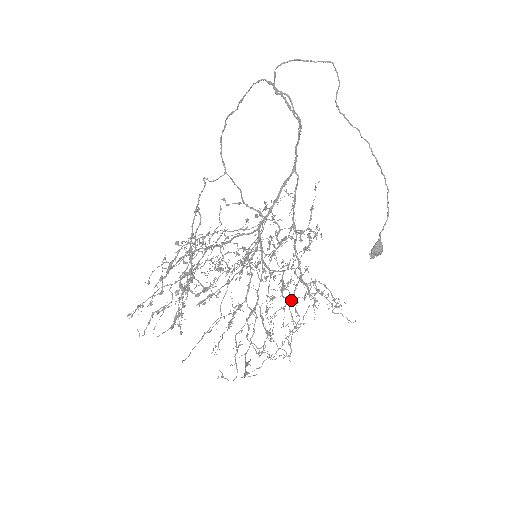
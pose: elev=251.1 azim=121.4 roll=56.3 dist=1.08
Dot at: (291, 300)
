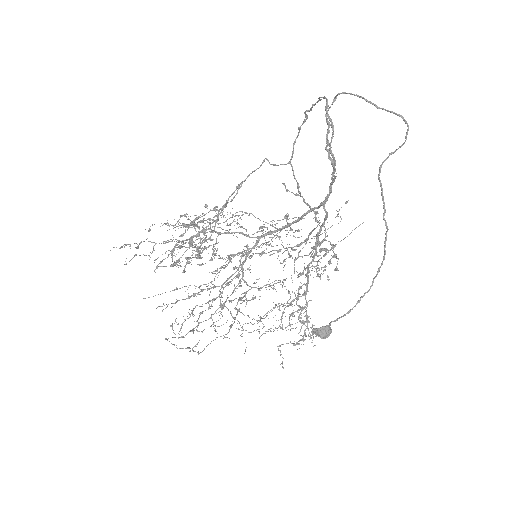
Dot at: (237, 314)
